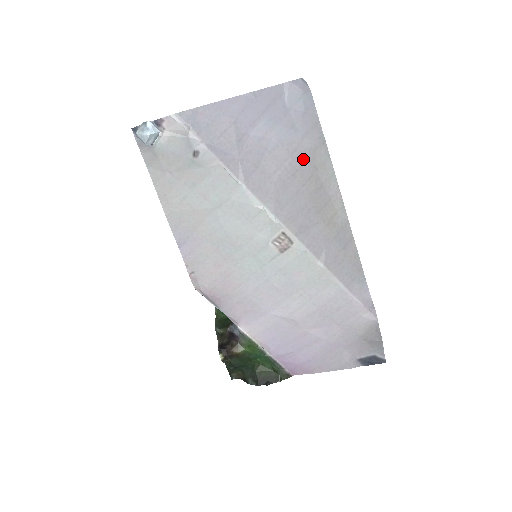
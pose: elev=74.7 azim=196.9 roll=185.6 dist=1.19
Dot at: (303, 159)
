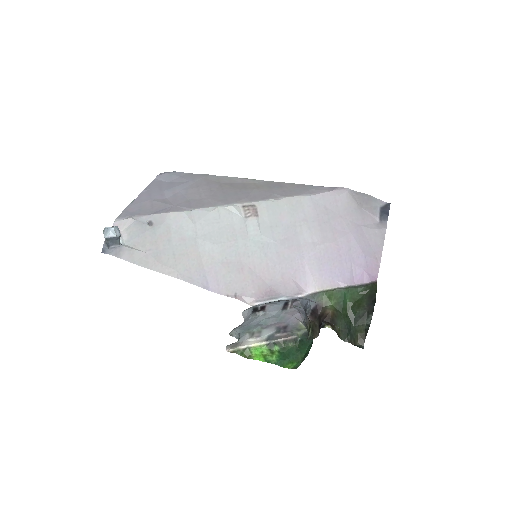
Dot at: (206, 185)
